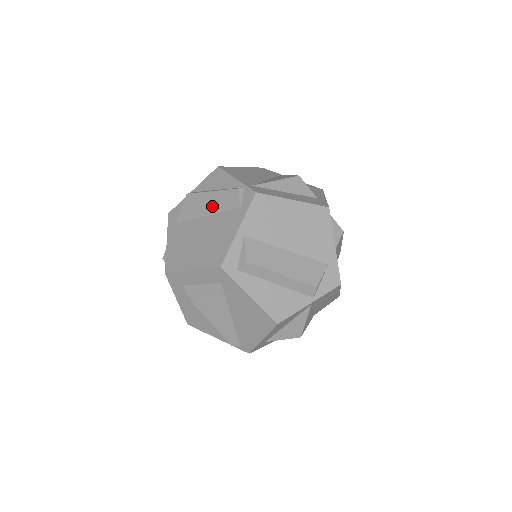
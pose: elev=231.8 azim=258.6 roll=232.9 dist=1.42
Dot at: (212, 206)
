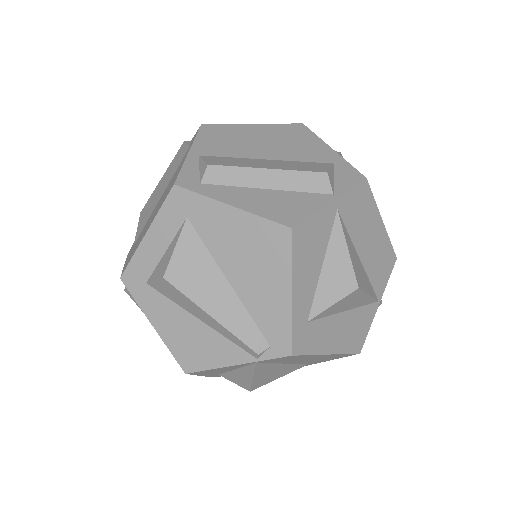
Dot at: (164, 185)
